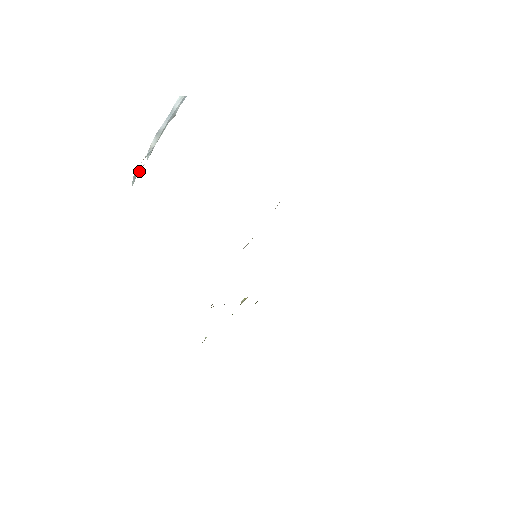
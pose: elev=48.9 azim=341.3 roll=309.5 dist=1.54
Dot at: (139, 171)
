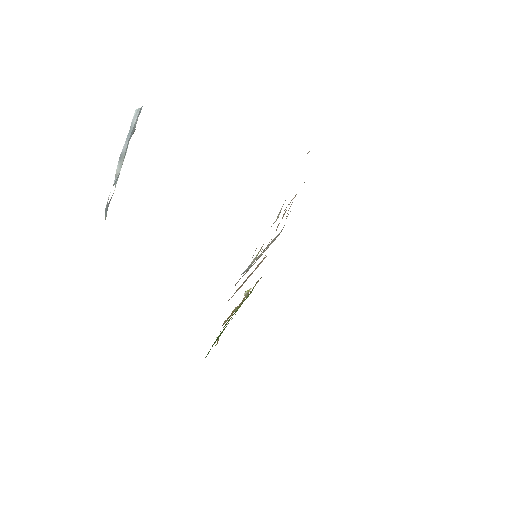
Dot at: (109, 202)
